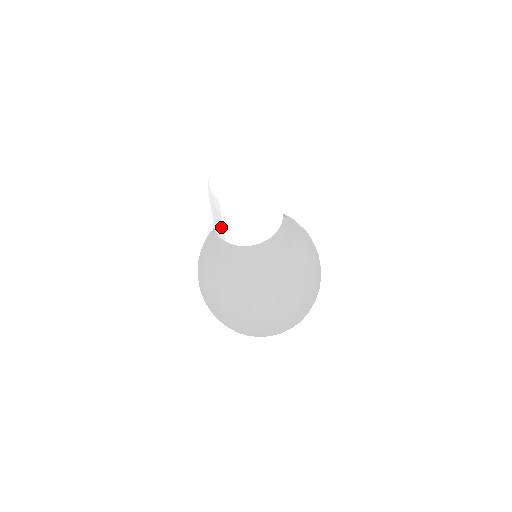
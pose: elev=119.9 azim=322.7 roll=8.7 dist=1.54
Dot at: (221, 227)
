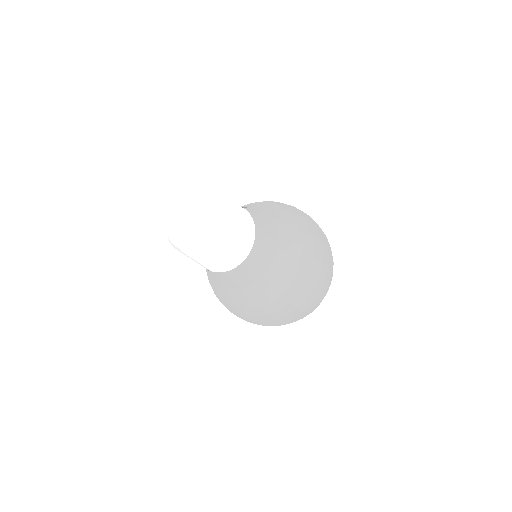
Dot at: (200, 264)
